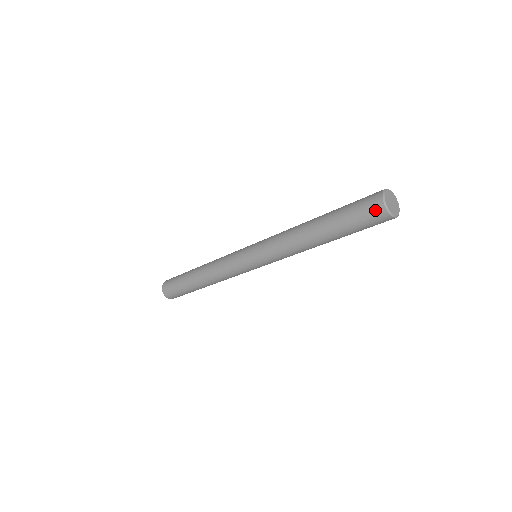
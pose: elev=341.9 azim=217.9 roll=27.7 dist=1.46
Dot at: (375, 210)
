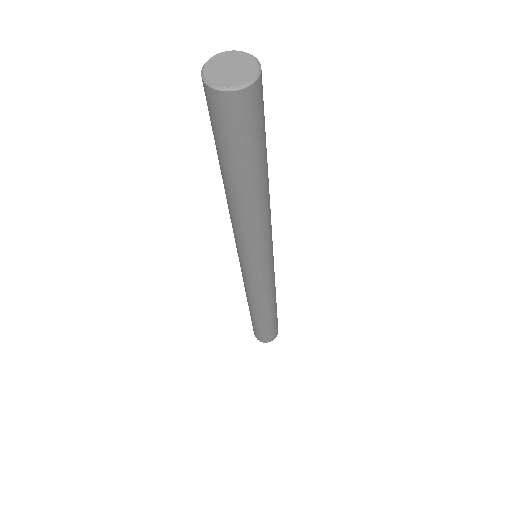
Dot at: occluded
